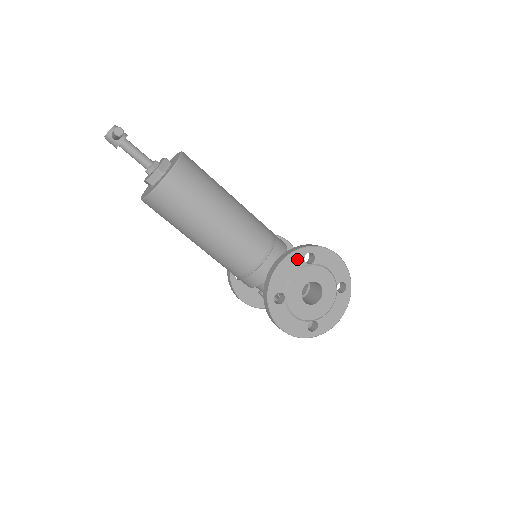
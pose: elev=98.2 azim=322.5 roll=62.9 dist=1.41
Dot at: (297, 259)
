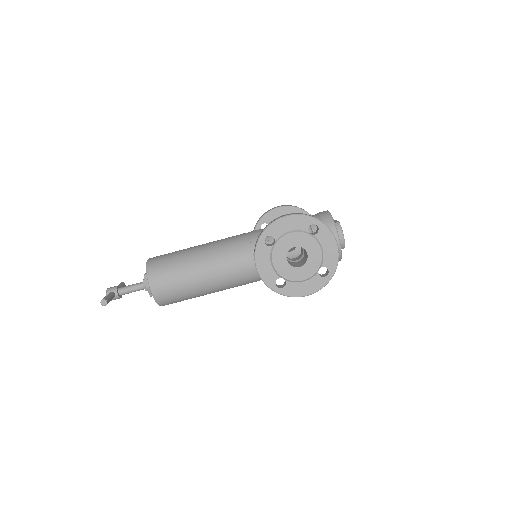
Dot at: (263, 251)
